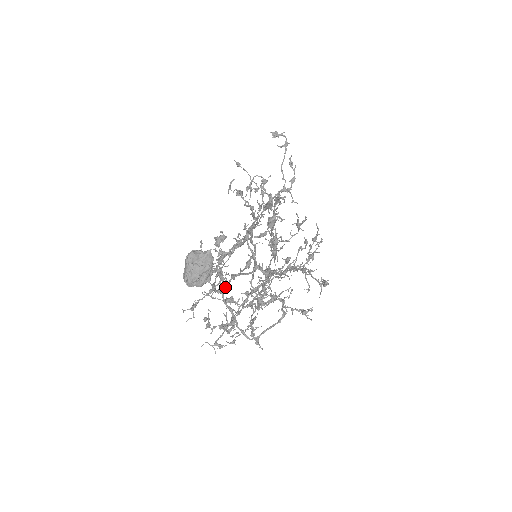
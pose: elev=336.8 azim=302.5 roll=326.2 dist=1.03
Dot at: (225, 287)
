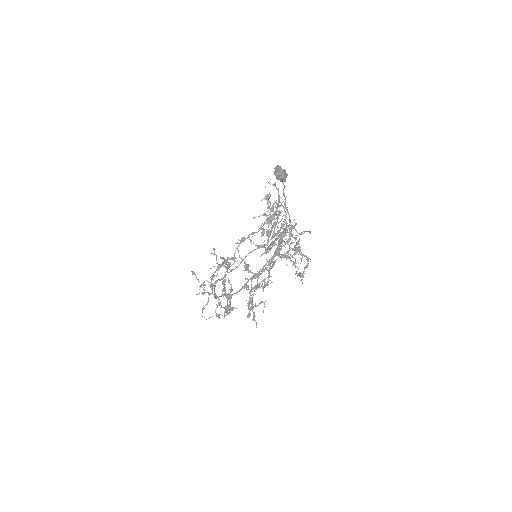
Dot at: (240, 262)
